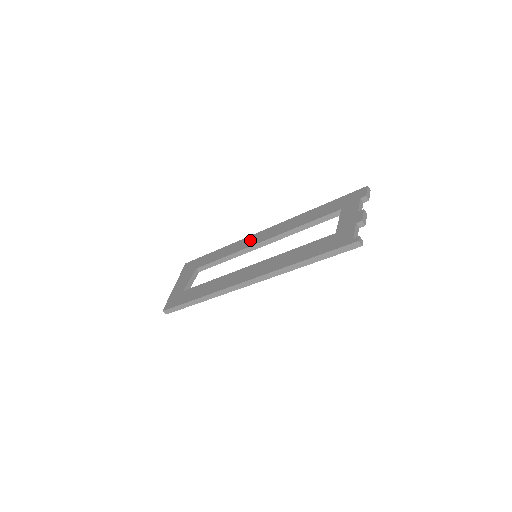
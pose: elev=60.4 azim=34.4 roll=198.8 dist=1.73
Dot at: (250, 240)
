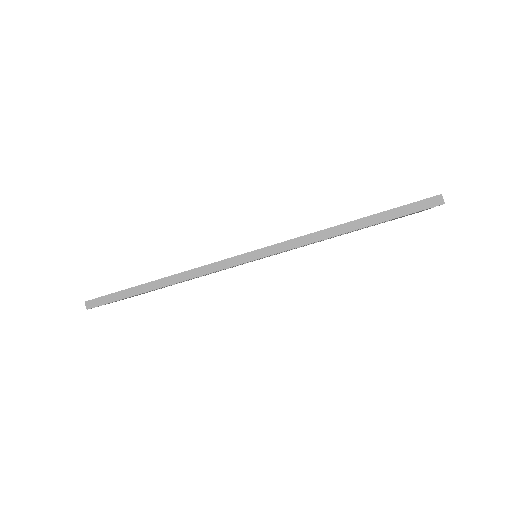
Dot at: occluded
